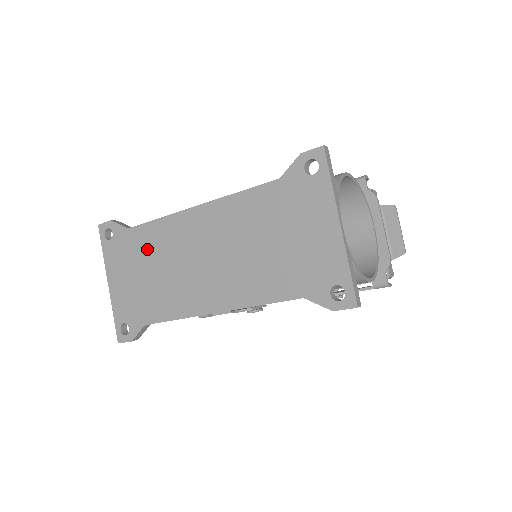
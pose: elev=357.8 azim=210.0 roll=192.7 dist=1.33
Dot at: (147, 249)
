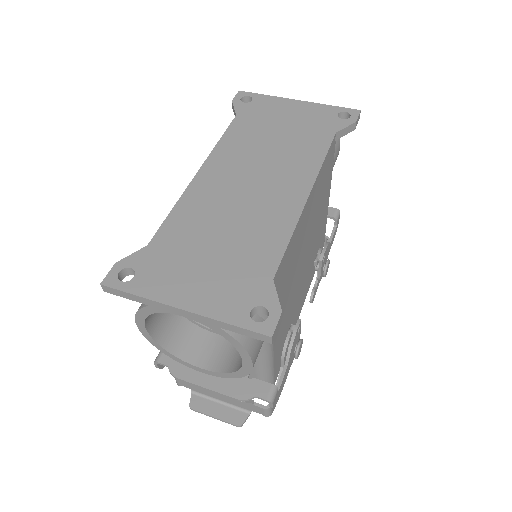
Dot at: (190, 234)
